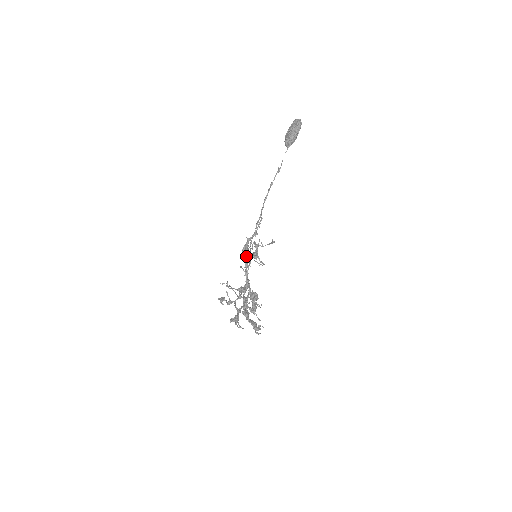
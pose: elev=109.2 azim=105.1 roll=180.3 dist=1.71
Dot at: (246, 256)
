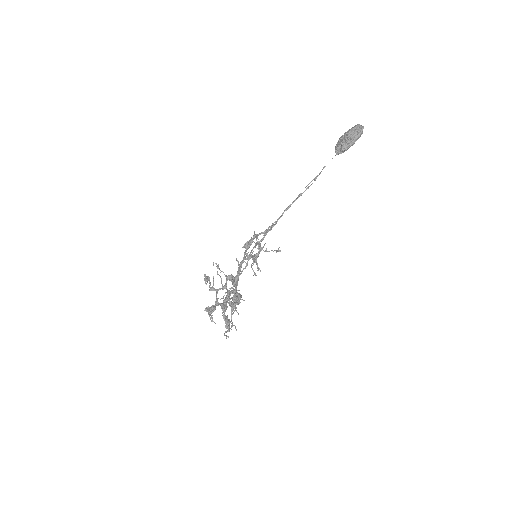
Dot at: occluded
